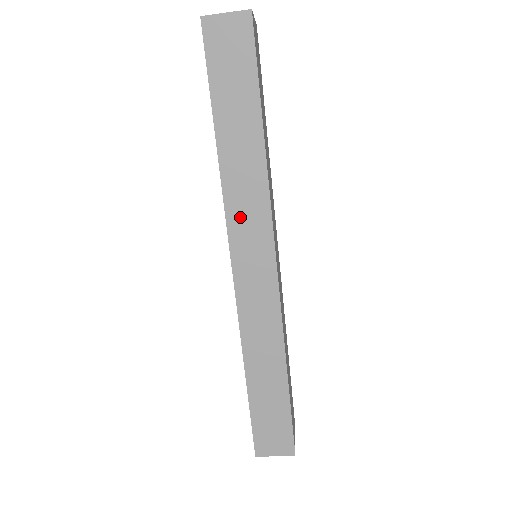
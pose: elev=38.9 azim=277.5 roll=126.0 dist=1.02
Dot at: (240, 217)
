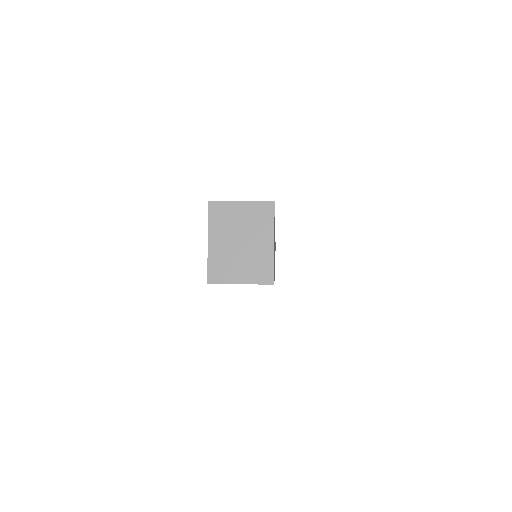
Dot at: occluded
